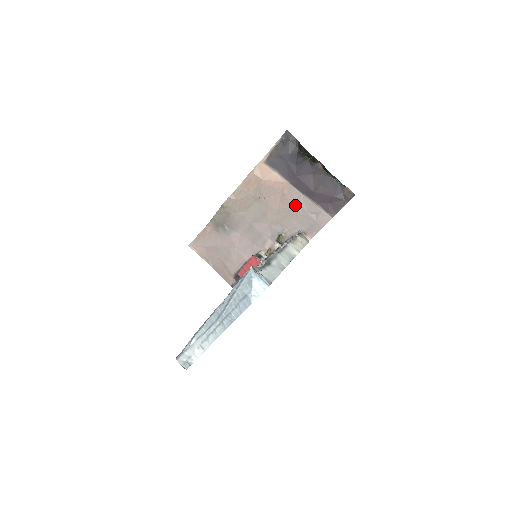
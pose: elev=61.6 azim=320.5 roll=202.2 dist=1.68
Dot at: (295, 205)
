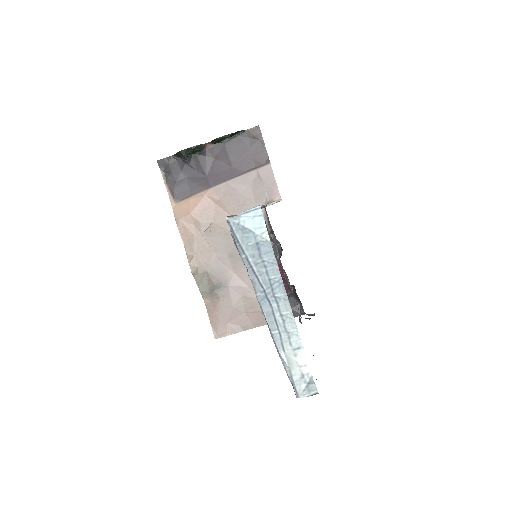
Dot at: (235, 195)
